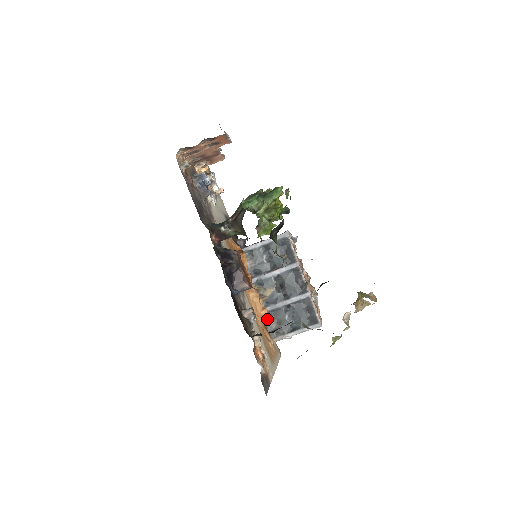
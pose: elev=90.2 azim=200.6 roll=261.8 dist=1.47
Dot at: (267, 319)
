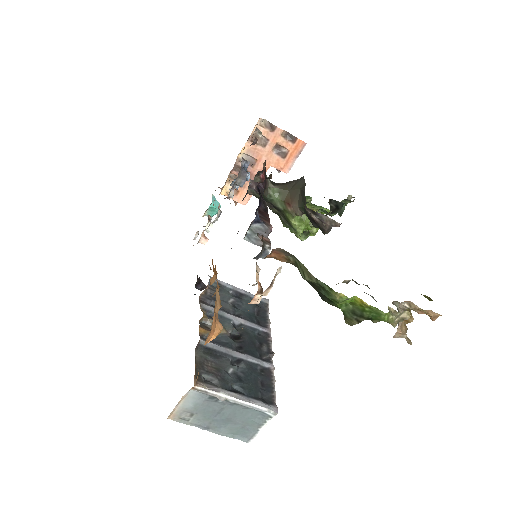
Dot at: (202, 354)
